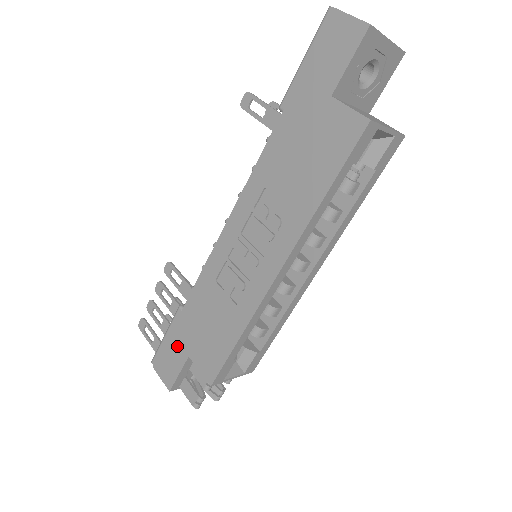
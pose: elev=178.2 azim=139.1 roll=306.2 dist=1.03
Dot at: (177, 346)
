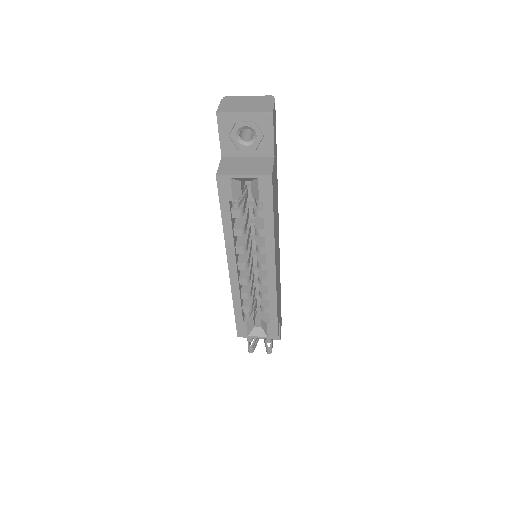
Dot at: occluded
